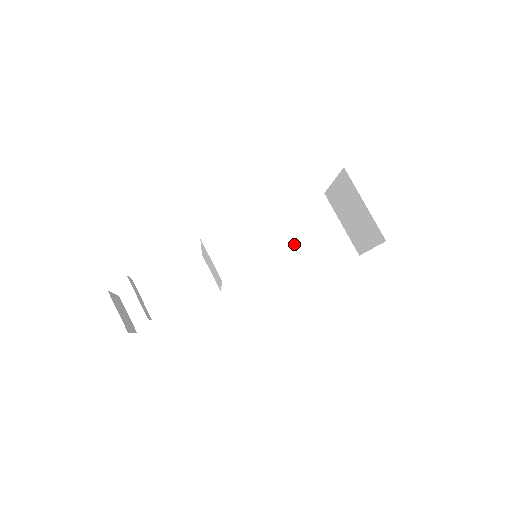
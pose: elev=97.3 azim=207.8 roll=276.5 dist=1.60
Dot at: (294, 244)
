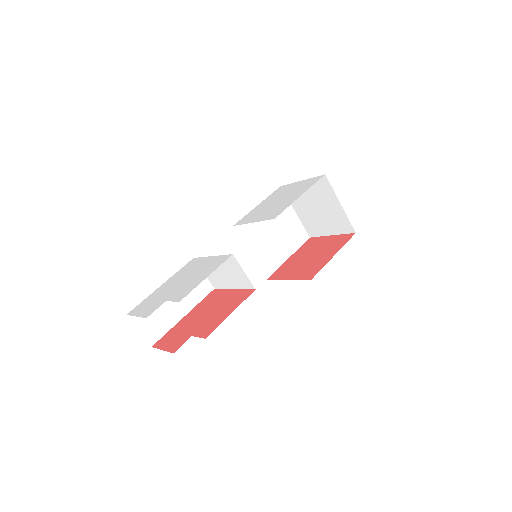
Dot at: (265, 235)
